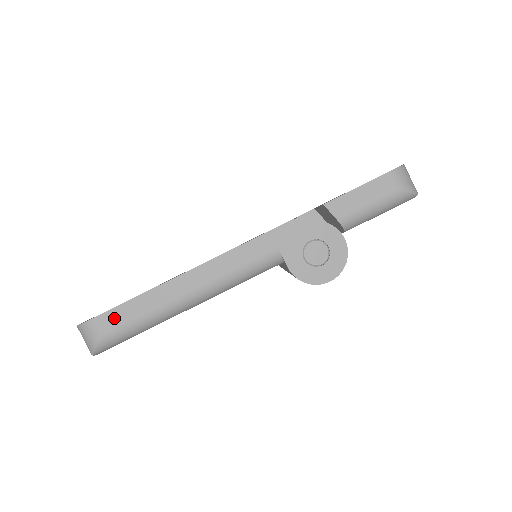
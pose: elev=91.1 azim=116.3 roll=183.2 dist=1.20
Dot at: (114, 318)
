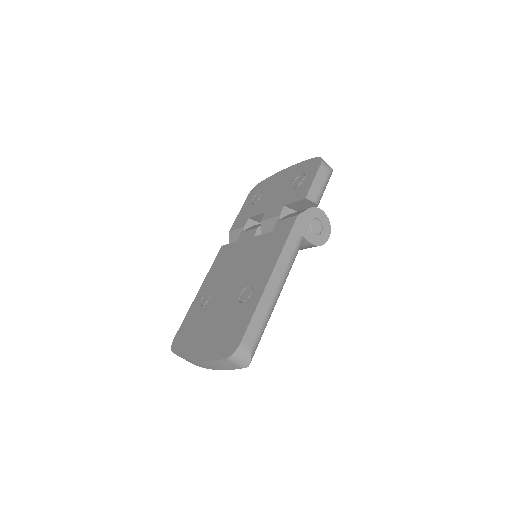
Dot at: (251, 333)
